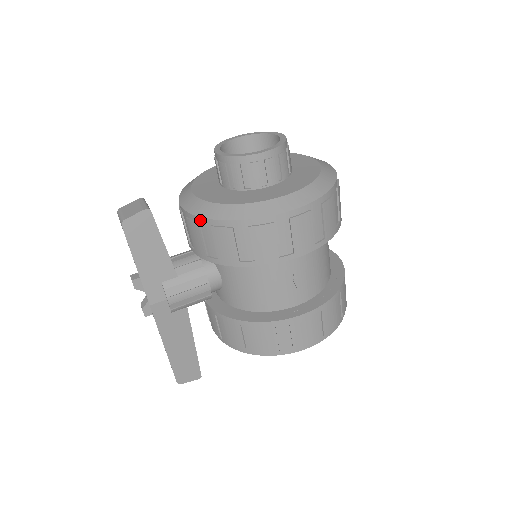
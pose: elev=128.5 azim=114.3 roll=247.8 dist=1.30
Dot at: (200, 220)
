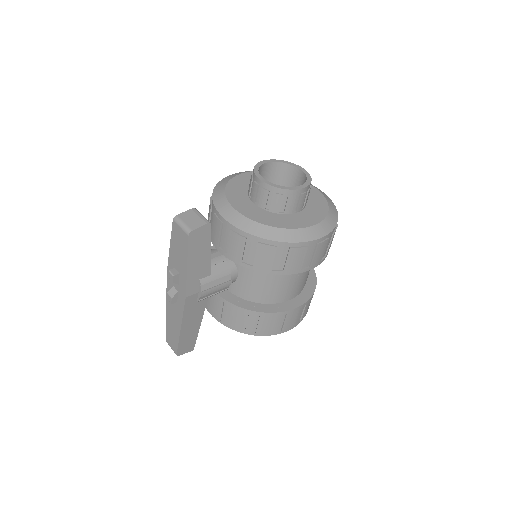
Dot at: (248, 236)
